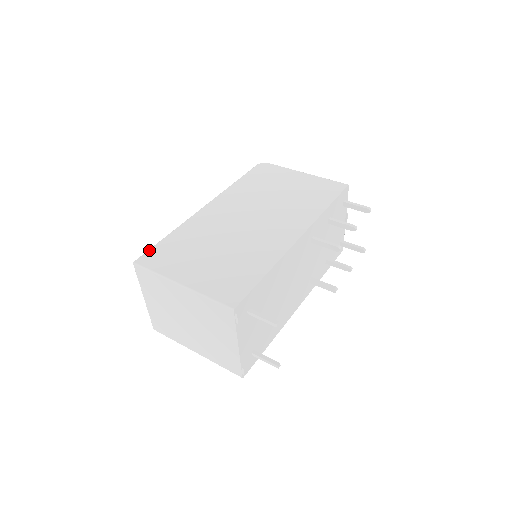
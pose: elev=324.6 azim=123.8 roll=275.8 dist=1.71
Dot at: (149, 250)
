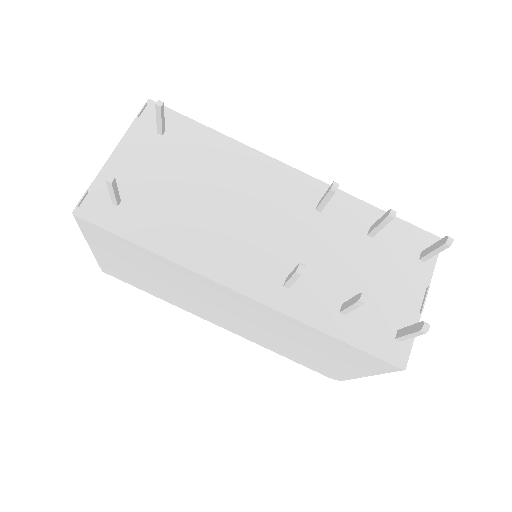
Dot at: occluded
